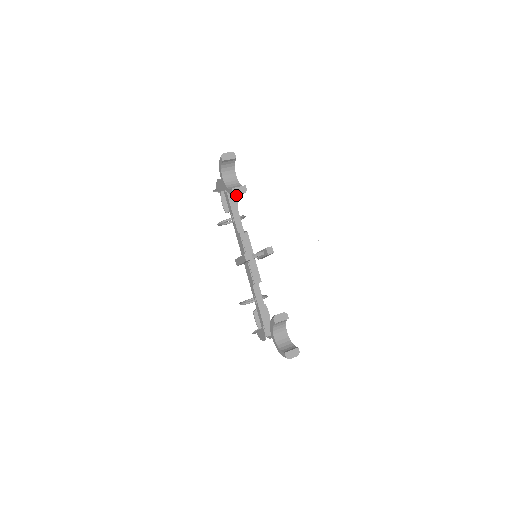
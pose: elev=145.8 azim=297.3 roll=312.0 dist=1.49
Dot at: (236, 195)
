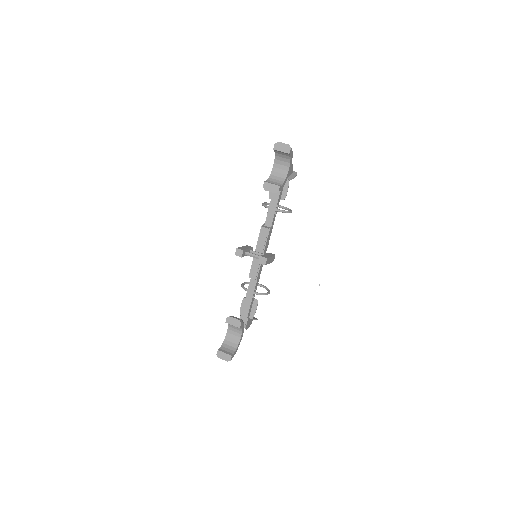
Dot at: (269, 190)
